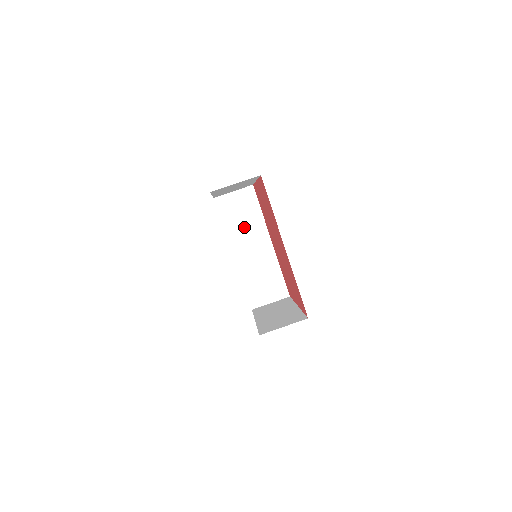
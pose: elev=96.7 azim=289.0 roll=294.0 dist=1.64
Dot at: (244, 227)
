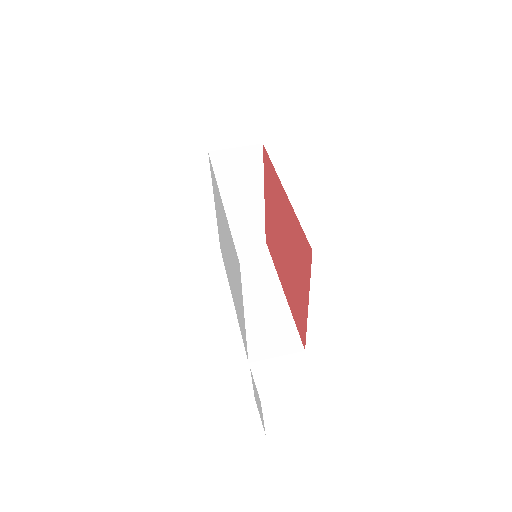
Dot at: (251, 275)
